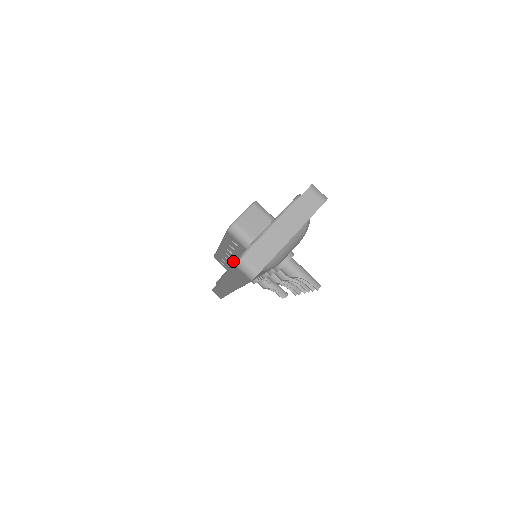
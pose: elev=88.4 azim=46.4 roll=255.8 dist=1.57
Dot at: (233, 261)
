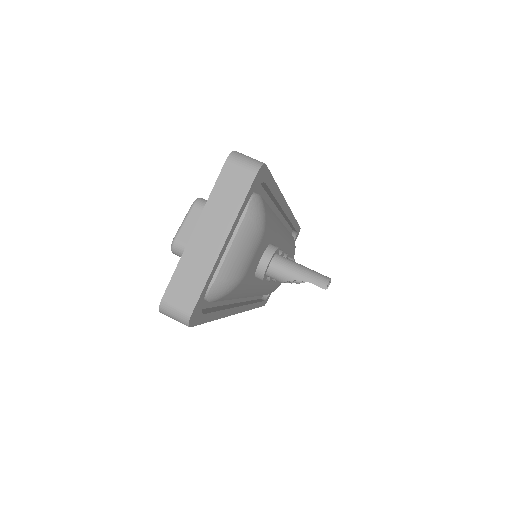
Dot at: occluded
